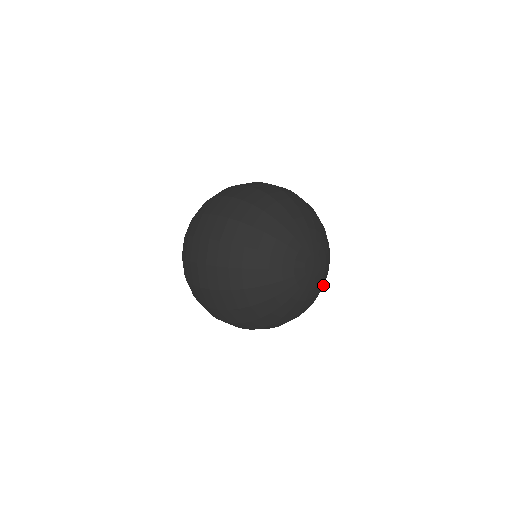
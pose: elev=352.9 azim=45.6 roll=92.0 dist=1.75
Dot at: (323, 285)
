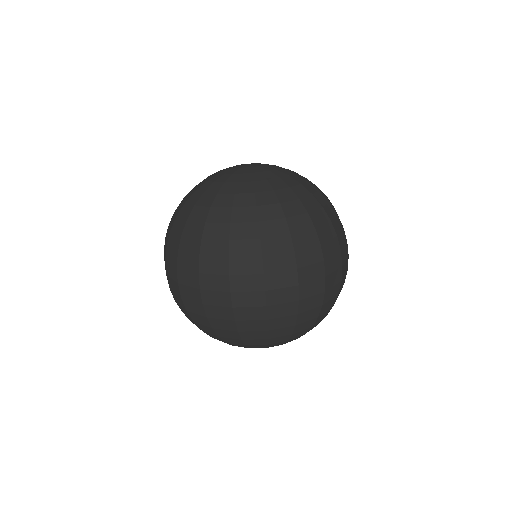
Dot at: occluded
